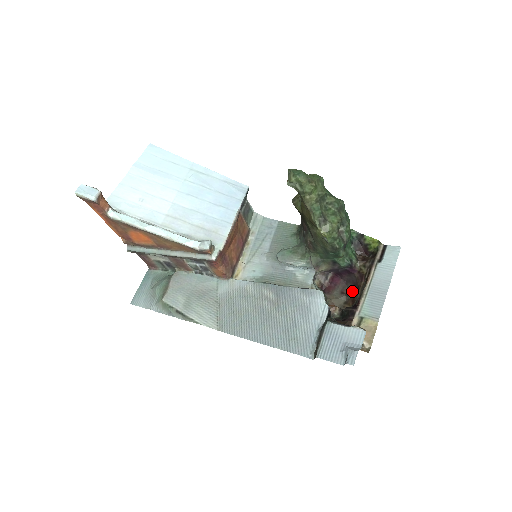
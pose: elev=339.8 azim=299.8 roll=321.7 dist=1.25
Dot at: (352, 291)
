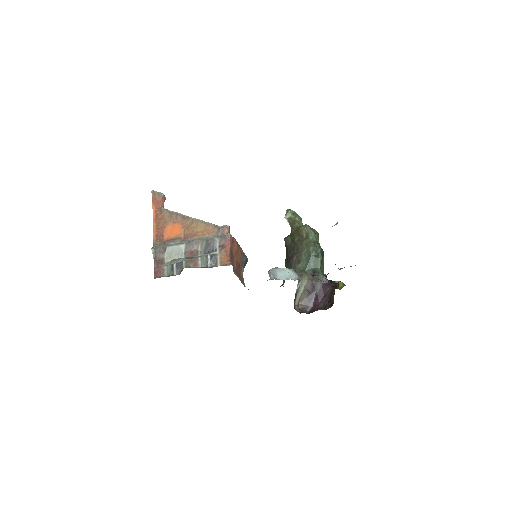
Dot at: (329, 301)
